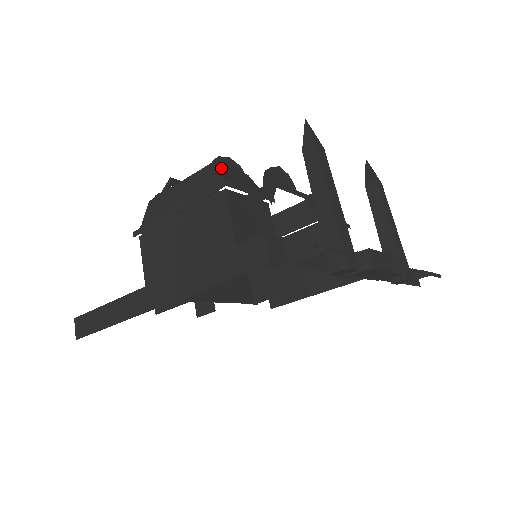
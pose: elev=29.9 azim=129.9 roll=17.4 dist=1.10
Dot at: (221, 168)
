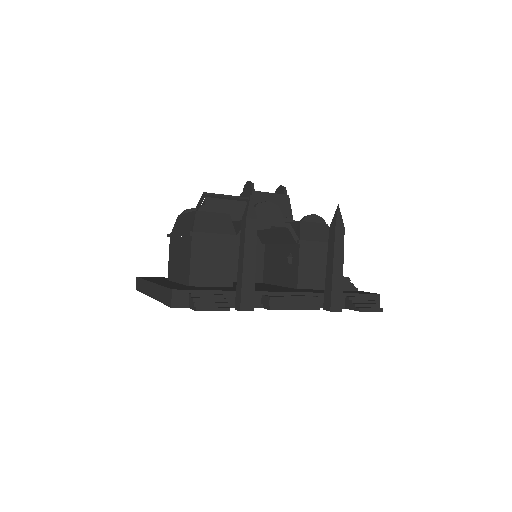
Dot at: (200, 216)
